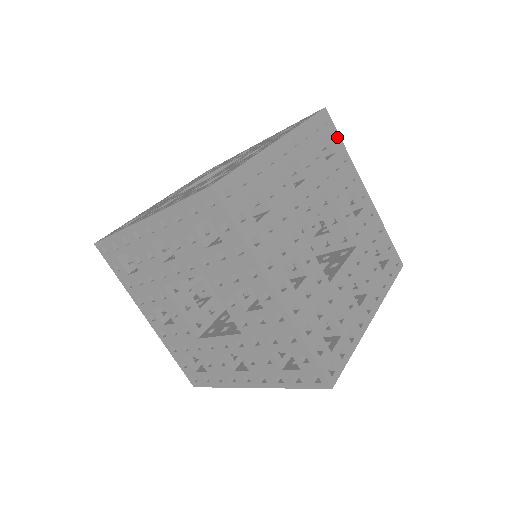
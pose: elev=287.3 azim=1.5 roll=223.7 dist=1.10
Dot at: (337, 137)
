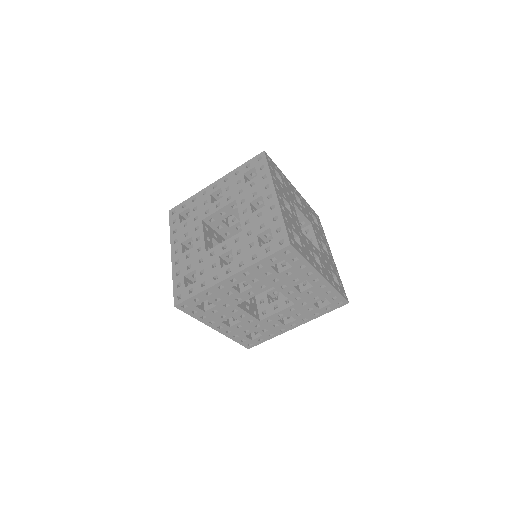
Dot at: (275, 165)
